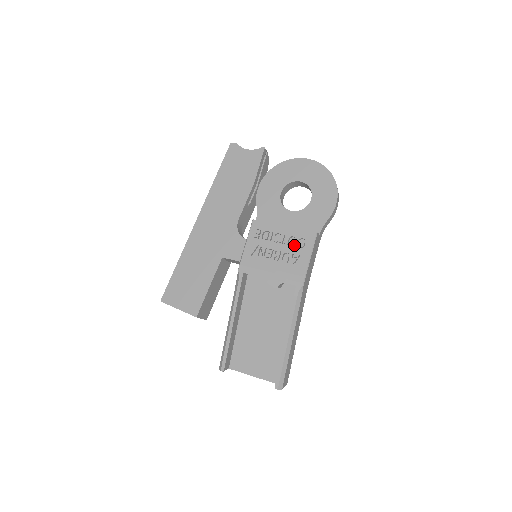
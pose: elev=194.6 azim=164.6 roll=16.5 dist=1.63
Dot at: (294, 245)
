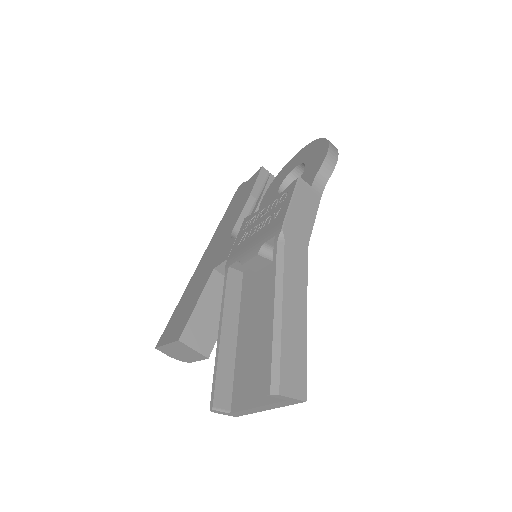
Dot at: (276, 205)
